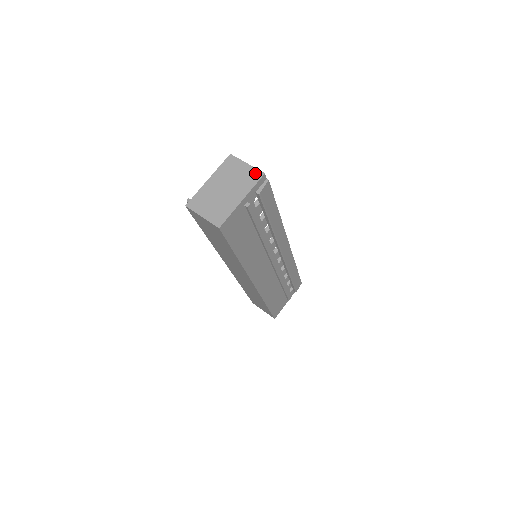
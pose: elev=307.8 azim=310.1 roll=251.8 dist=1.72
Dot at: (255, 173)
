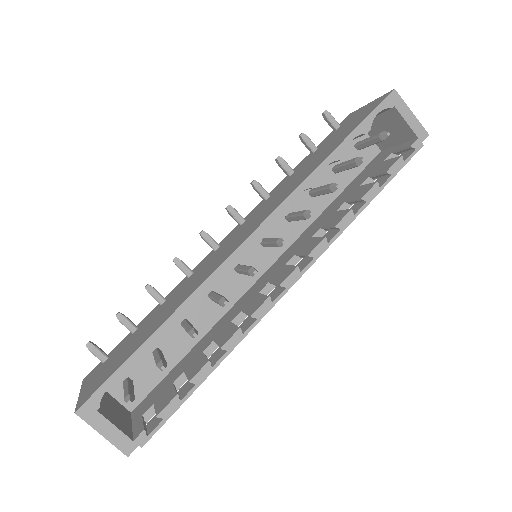
Dot at: (118, 446)
